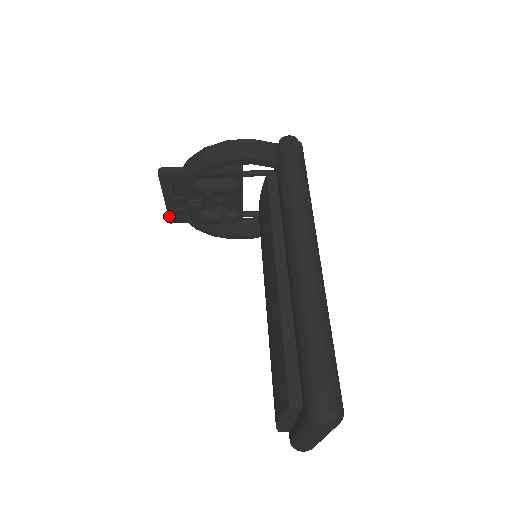
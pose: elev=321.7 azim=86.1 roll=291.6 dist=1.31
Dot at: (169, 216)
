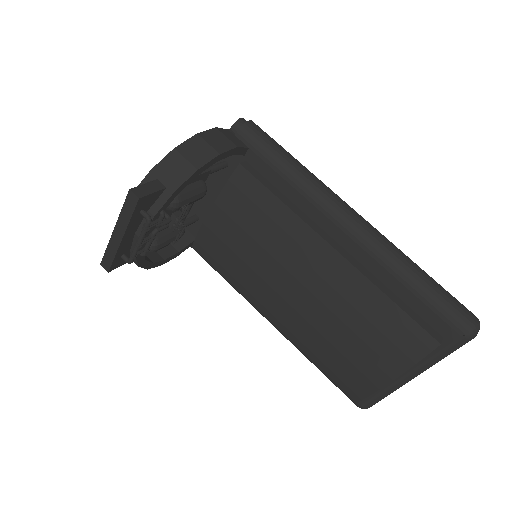
Dot at: (113, 261)
